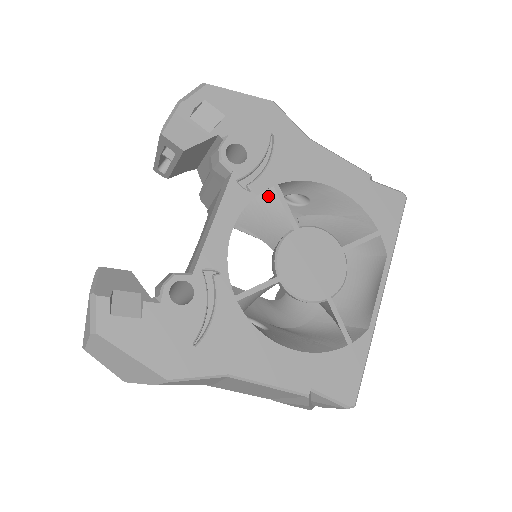
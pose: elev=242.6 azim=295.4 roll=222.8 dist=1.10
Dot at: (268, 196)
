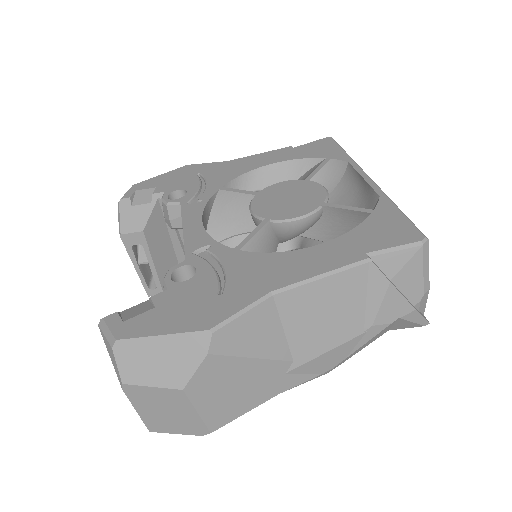
Dot at: (220, 198)
